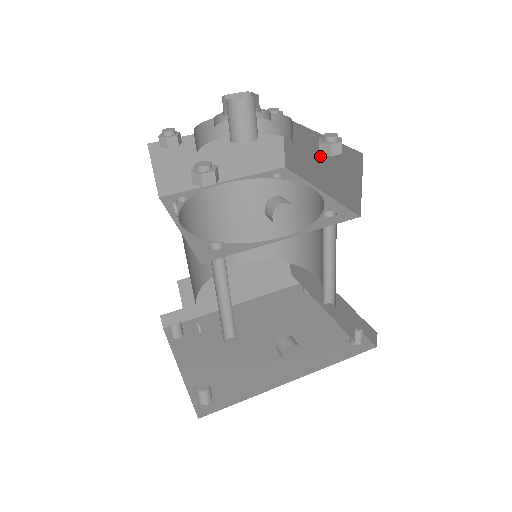
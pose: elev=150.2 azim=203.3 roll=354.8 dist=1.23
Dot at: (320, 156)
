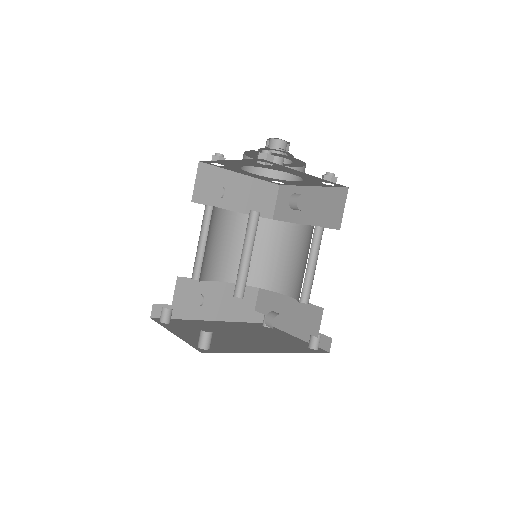
Dot at: (310, 201)
